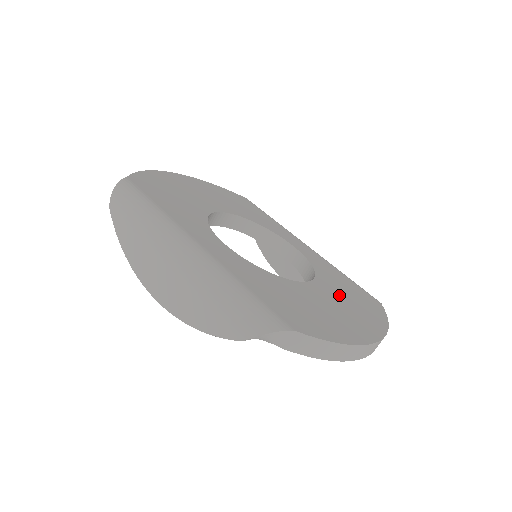
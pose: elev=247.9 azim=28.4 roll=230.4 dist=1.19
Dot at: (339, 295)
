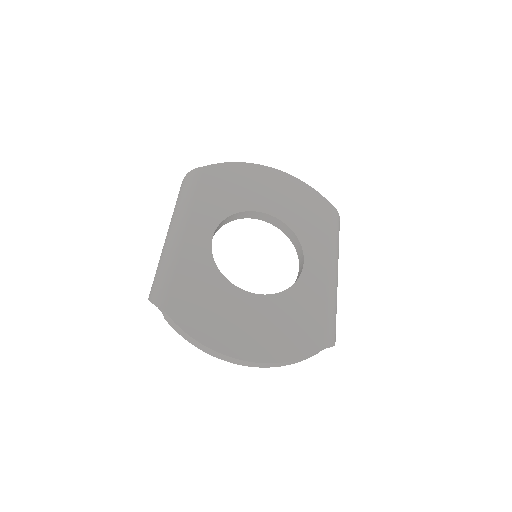
Dot at: (273, 317)
